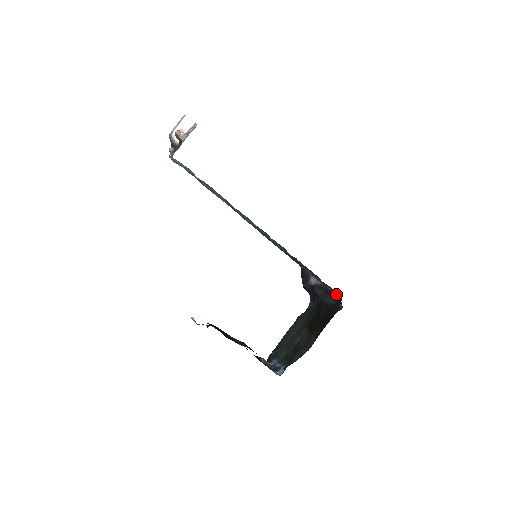
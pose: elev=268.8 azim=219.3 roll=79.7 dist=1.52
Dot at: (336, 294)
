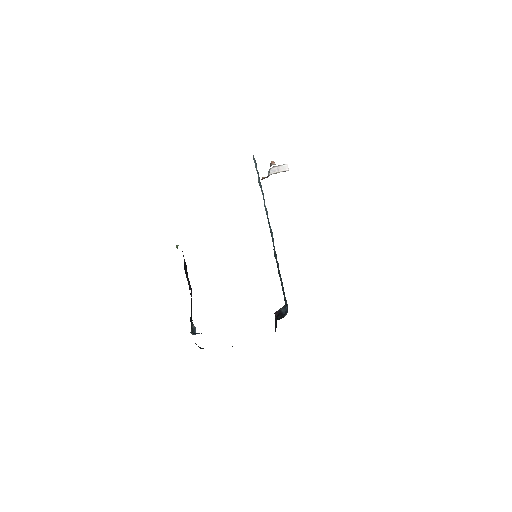
Dot at: occluded
